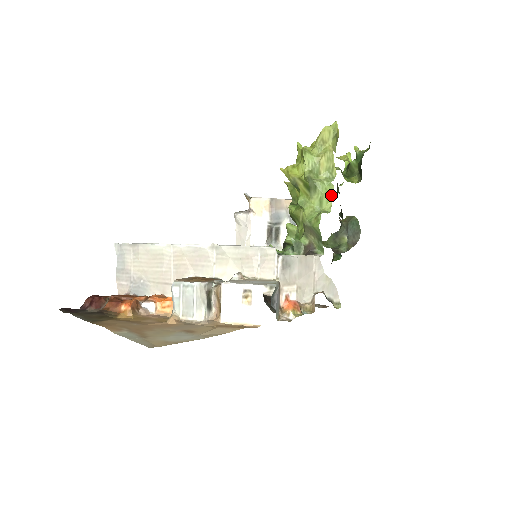
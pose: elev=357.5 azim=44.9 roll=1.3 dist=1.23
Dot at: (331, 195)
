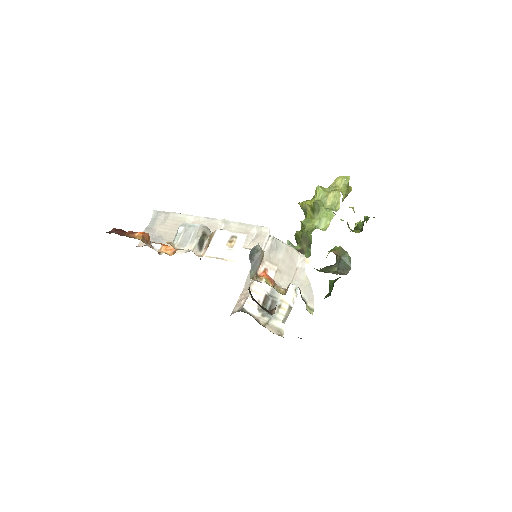
Dot at: (330, 220)
